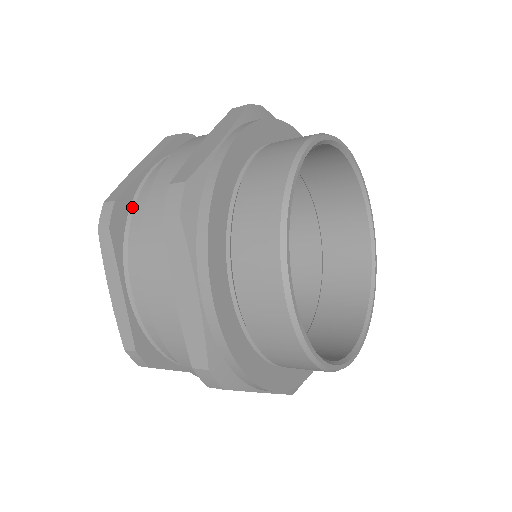
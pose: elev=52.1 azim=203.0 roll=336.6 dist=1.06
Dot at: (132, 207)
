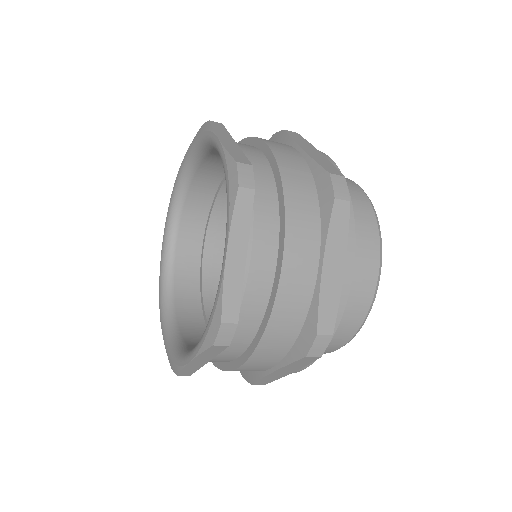
Dot at: occluded
